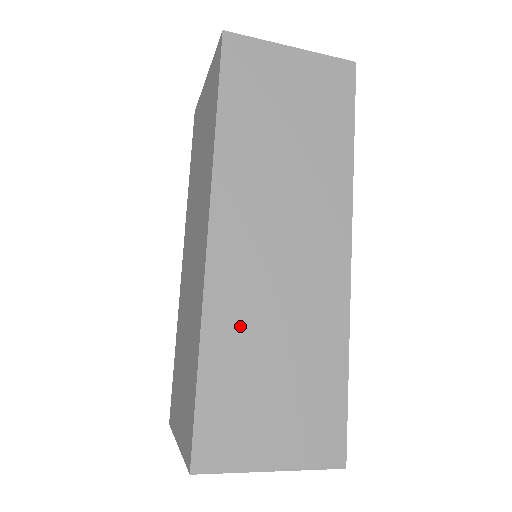
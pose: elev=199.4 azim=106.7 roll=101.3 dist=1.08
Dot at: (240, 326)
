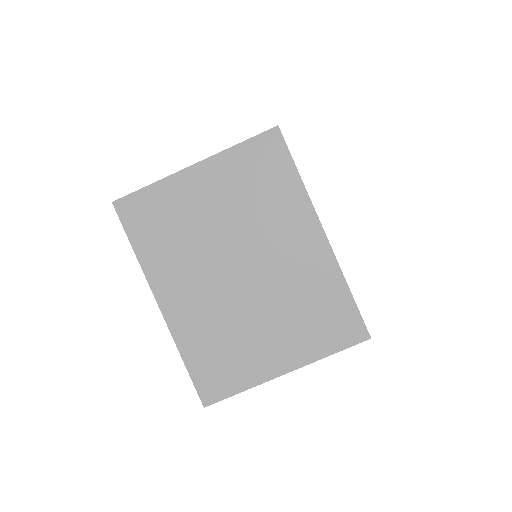
Dot at: occluded
